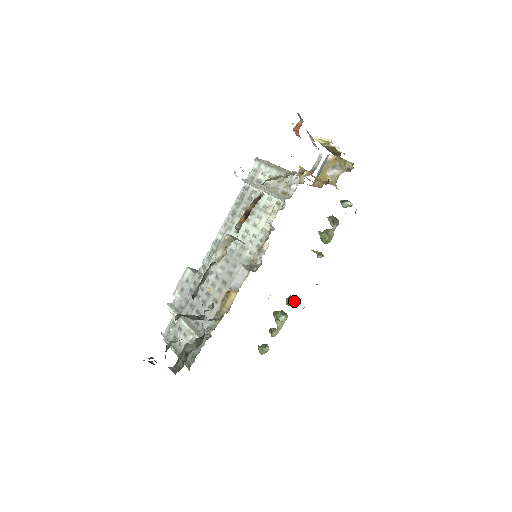
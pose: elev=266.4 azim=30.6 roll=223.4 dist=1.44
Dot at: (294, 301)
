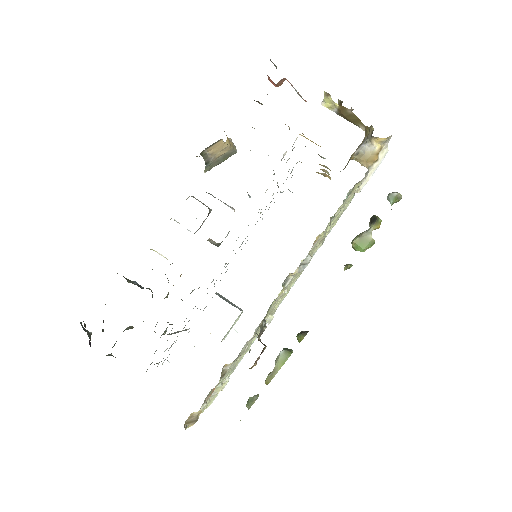
Dot at: (304, 333)
